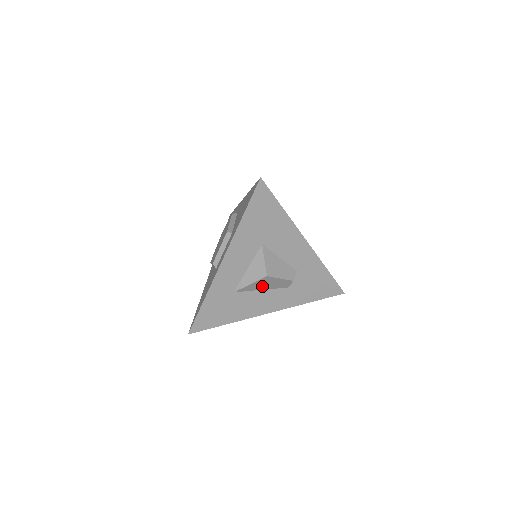
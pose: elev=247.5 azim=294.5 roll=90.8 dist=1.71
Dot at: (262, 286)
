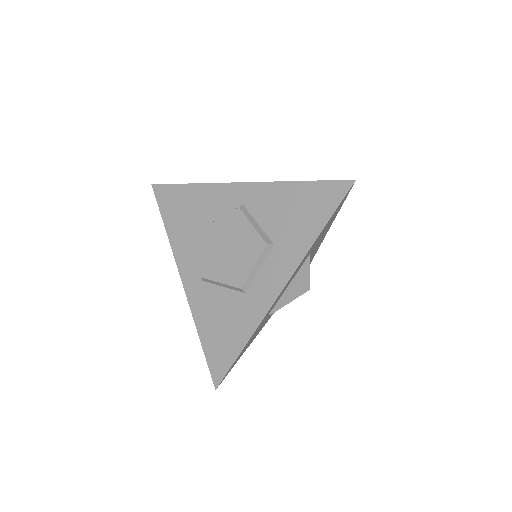
Dot at: occluded
